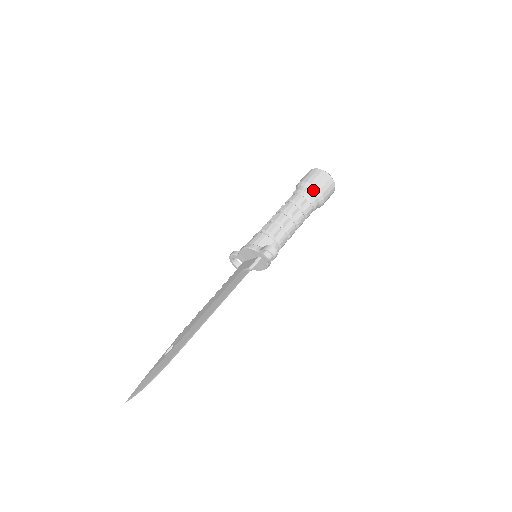
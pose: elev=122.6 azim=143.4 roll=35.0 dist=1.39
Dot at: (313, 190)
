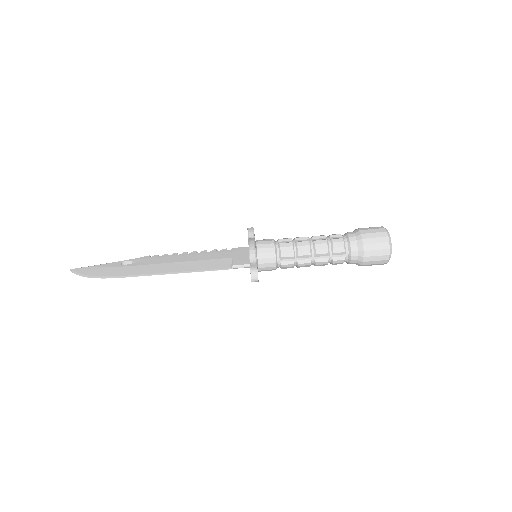
Dot at: (359, 251)
